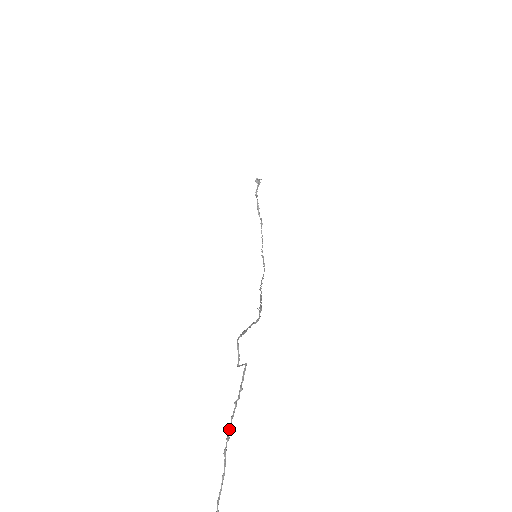
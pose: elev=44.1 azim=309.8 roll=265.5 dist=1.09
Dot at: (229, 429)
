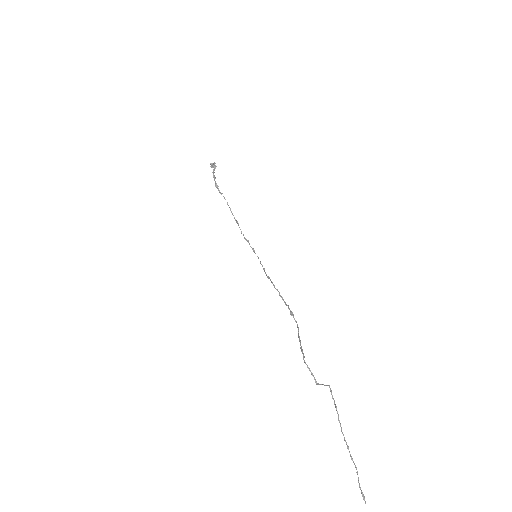
Dot at: (345, 441)
